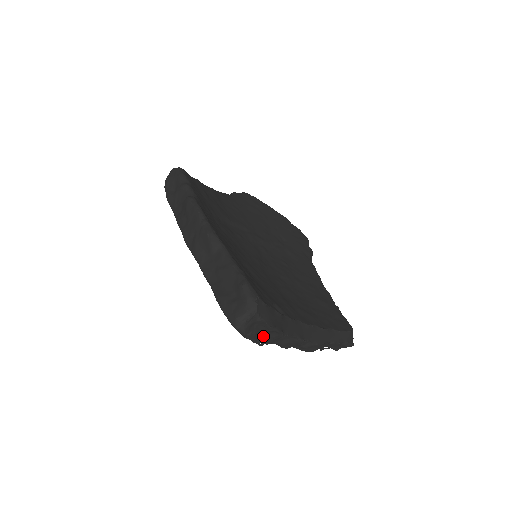
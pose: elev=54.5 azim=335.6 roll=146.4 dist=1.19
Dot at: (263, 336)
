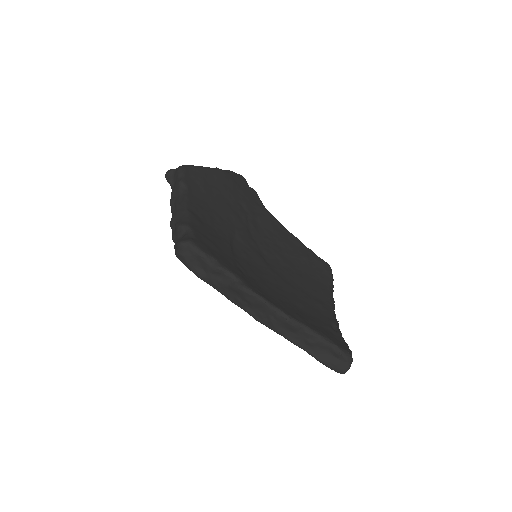
Dot at: occluded
